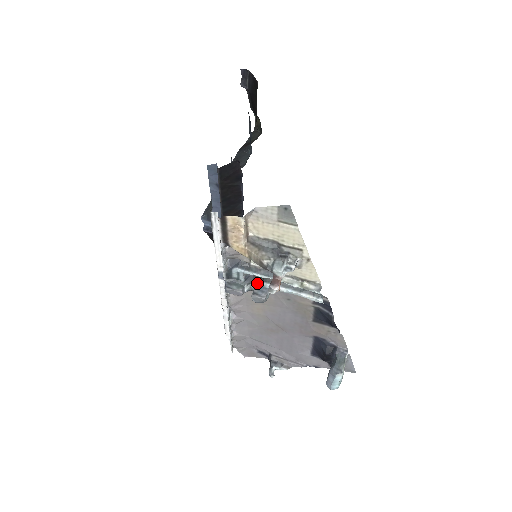
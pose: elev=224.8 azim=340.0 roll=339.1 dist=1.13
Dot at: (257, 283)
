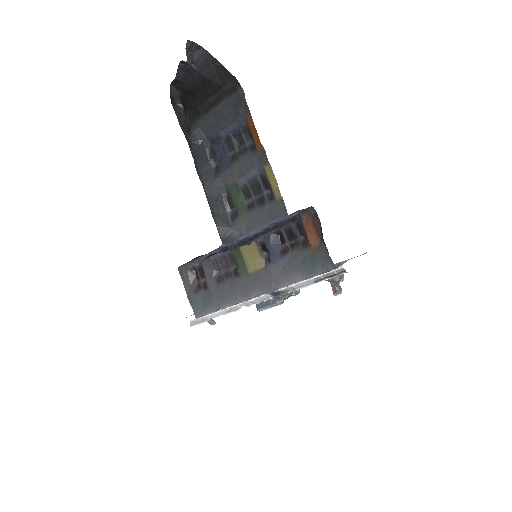
Dot at: occluded
